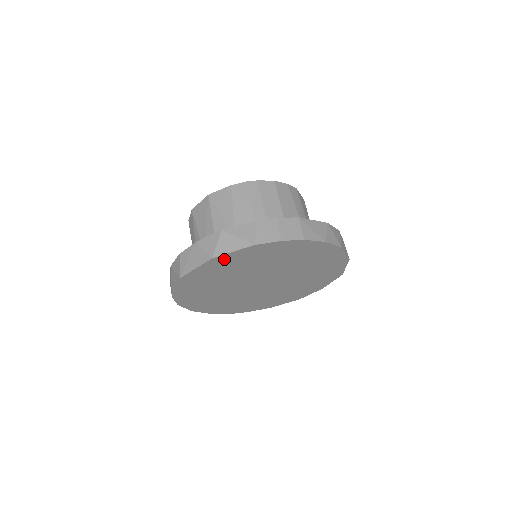
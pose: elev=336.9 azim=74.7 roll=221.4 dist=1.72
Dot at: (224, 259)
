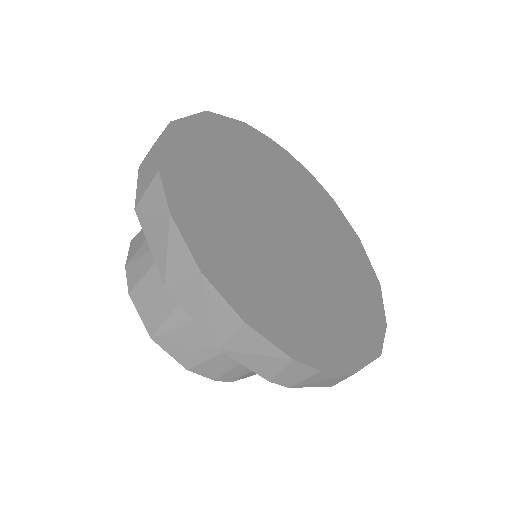
Dot at: (220, 124)
